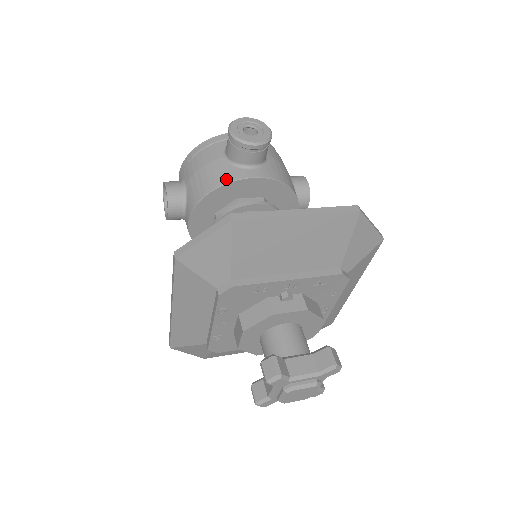
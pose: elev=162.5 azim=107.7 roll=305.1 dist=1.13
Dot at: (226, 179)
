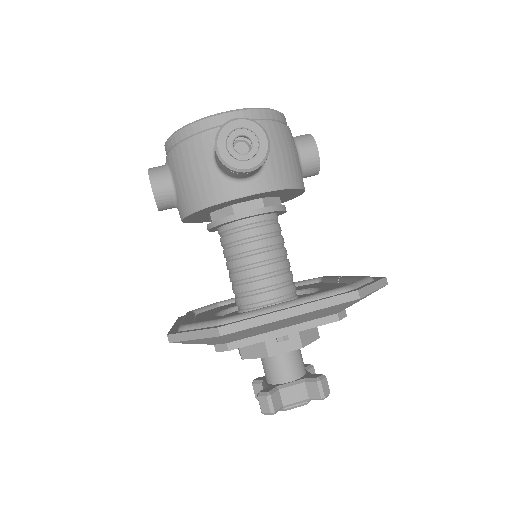
Dot at: (217, 197)
